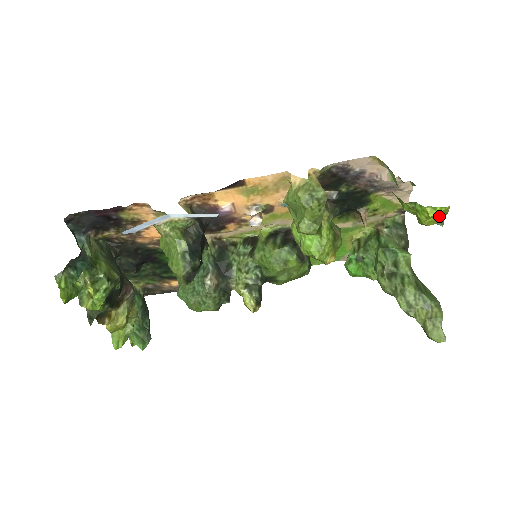
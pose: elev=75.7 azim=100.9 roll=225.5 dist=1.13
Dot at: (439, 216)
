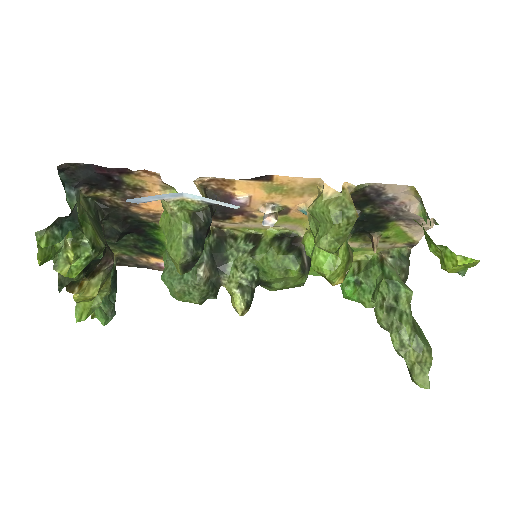
Dot at: (464, 266)
